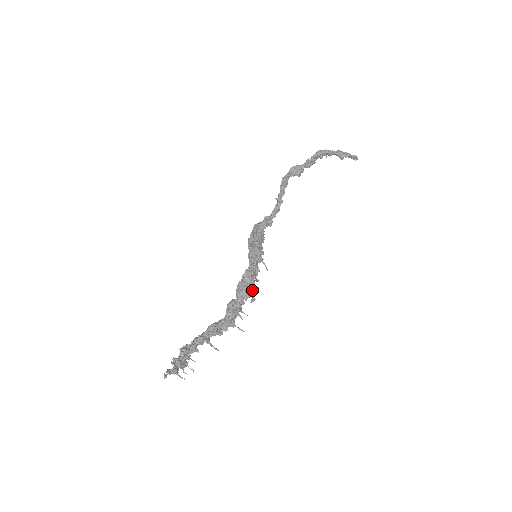
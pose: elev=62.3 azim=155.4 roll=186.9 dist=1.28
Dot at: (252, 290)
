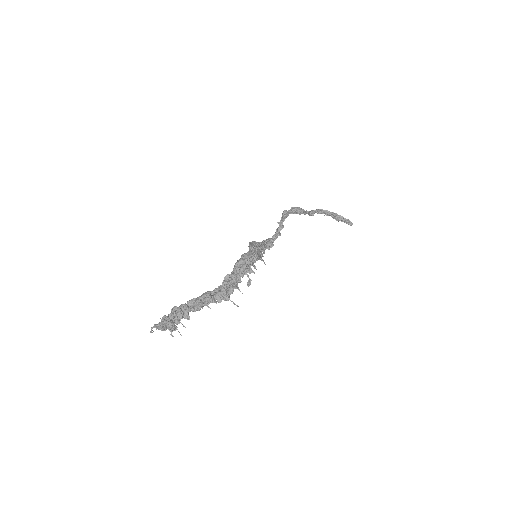
Dot at: (249, 262)
